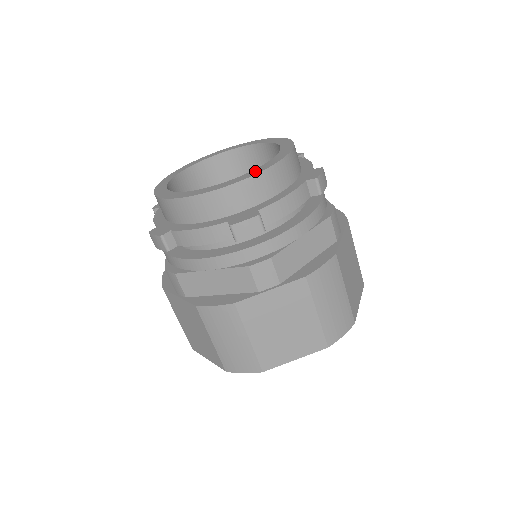
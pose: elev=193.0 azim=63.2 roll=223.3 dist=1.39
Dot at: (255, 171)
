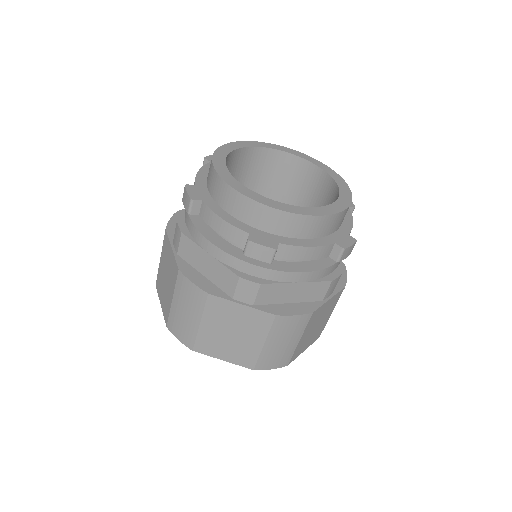
Dot at: (345, 198)
